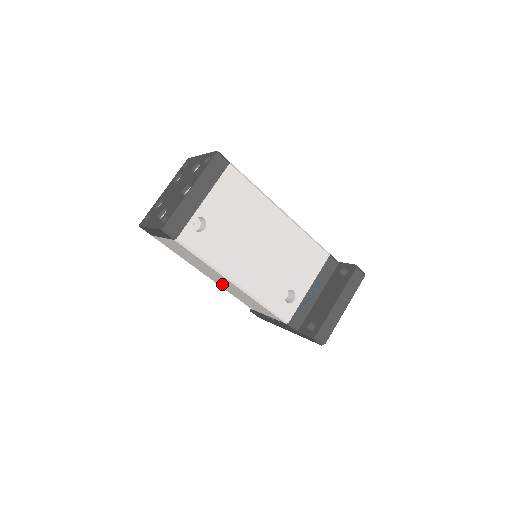
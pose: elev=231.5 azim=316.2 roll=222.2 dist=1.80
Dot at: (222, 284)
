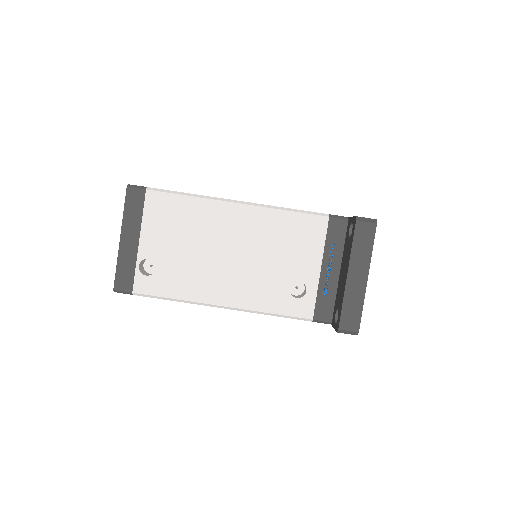
Dot at: occluded
